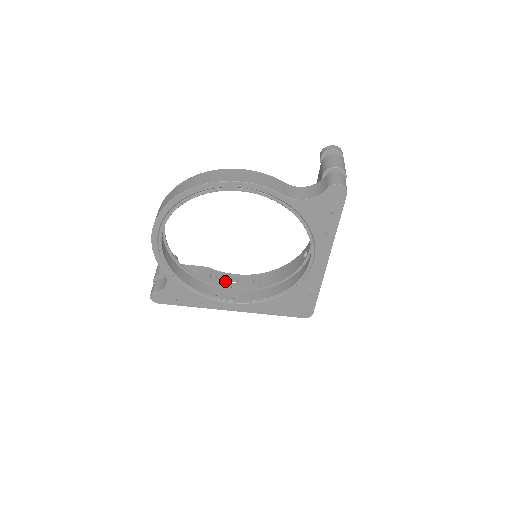
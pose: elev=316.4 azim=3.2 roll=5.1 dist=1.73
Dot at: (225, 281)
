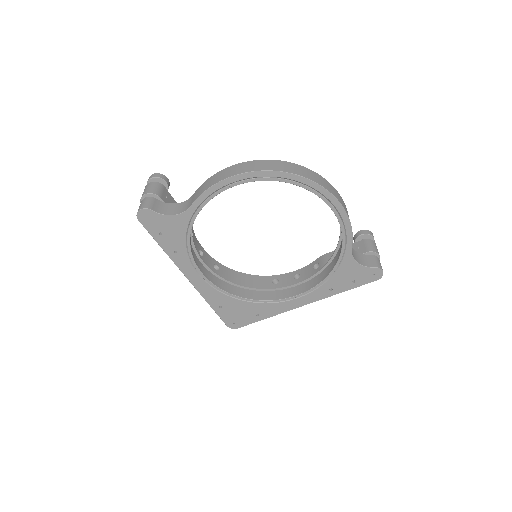
Dot at: (196, 247)
